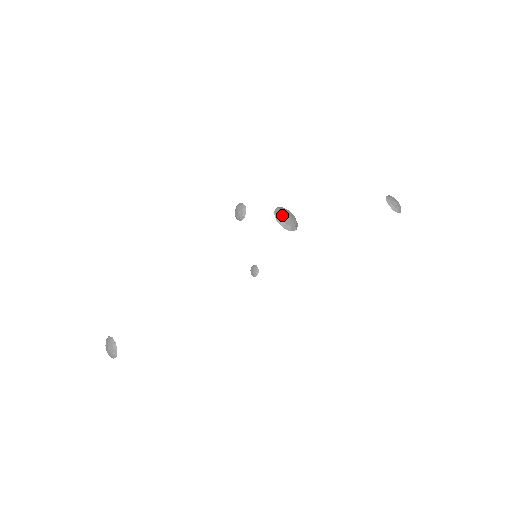
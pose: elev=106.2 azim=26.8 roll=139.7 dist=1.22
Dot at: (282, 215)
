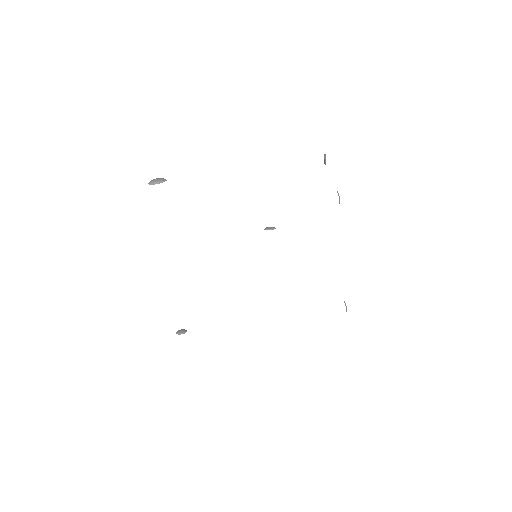
Dot at: (338, 193)
